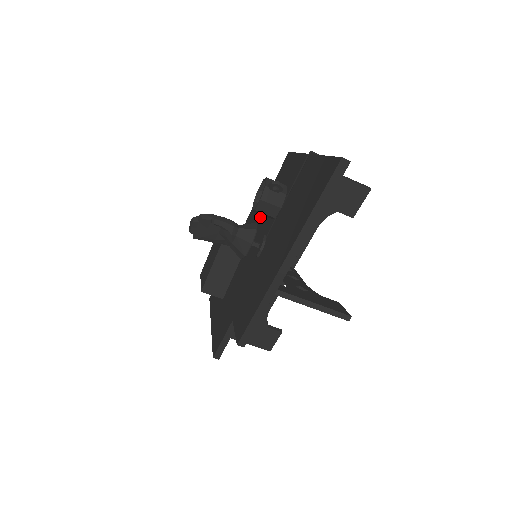
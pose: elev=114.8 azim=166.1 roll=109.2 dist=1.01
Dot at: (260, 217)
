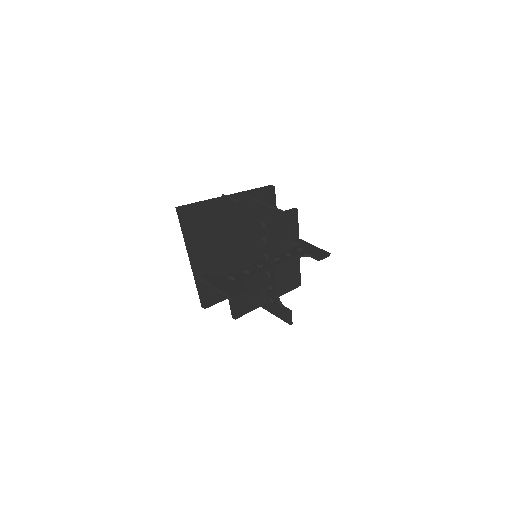
Dot at: occluded
